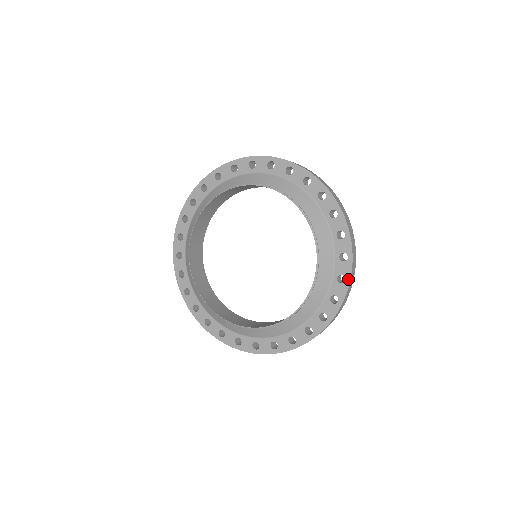
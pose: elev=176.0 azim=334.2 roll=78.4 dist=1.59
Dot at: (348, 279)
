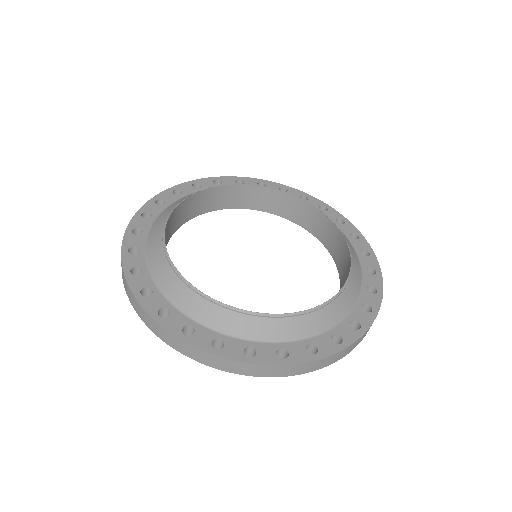
Dot at: (379, 271)
